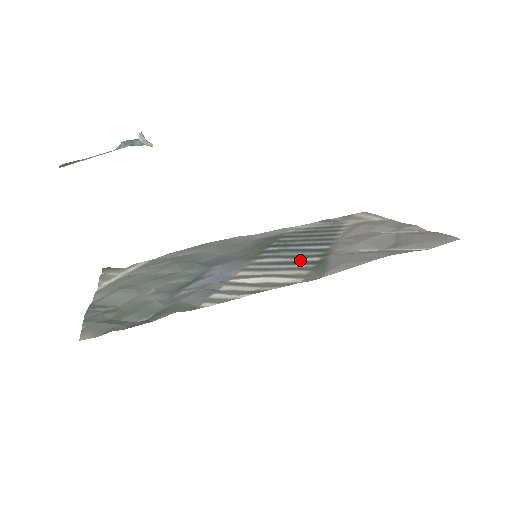
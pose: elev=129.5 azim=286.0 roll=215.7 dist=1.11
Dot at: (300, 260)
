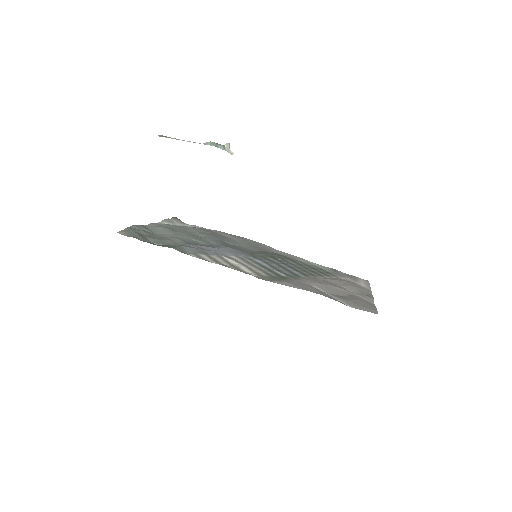
Dot at: (274, 270)
